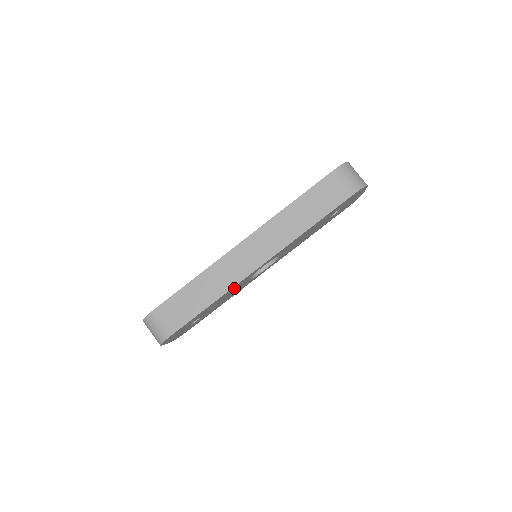
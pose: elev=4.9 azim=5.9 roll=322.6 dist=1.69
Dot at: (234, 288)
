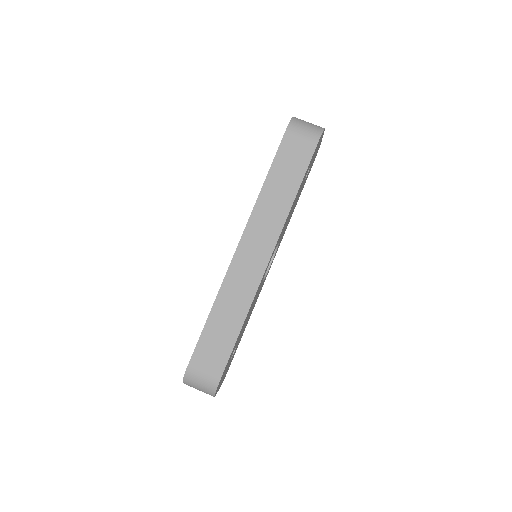
Dot at: (254, 298)
